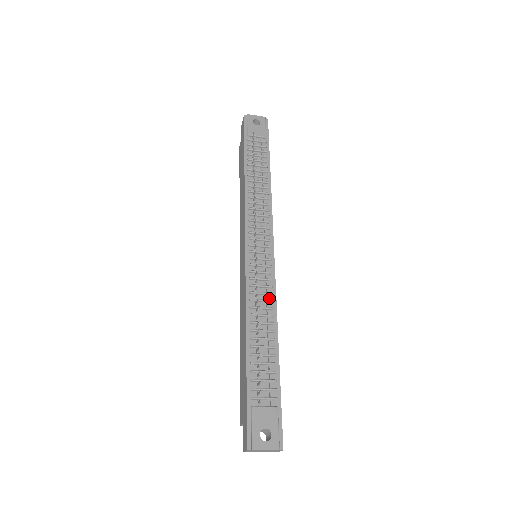
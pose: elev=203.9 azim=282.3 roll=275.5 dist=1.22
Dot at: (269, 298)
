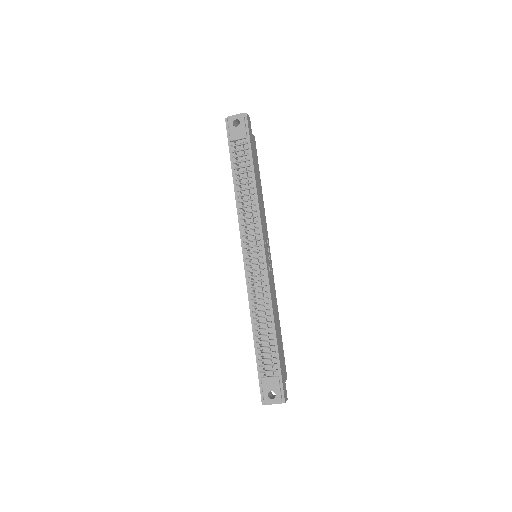
Dot at: (265, 296)
